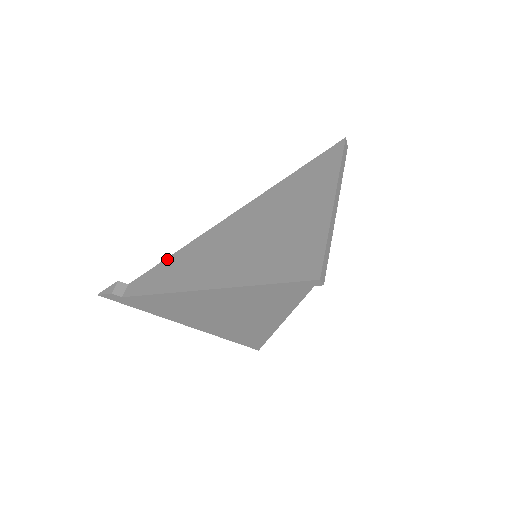
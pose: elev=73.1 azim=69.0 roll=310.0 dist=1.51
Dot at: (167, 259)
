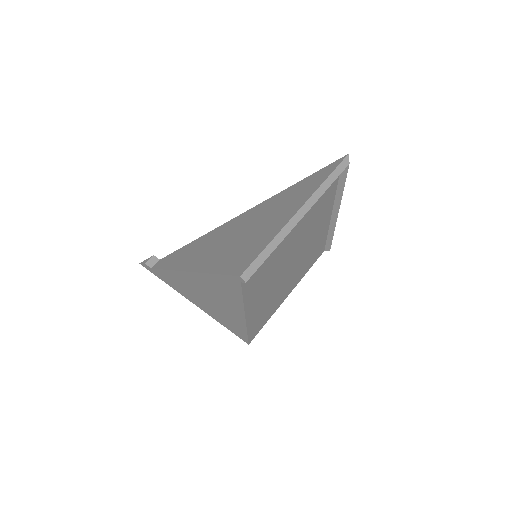
Dot at: (188, 244)
